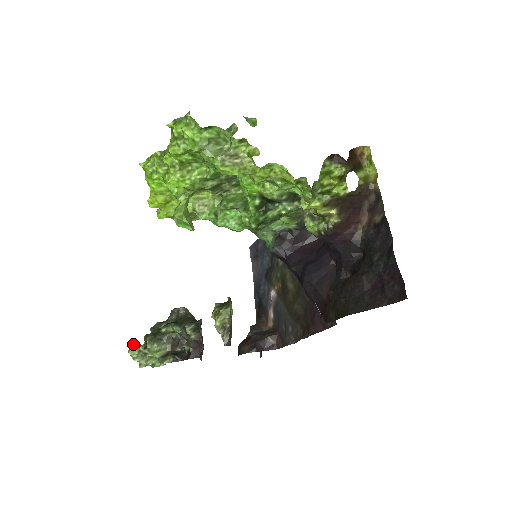
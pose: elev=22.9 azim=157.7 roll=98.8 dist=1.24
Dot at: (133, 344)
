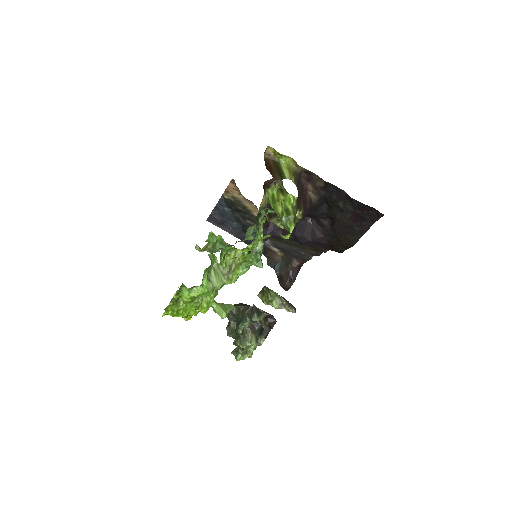
Dot at: occluded
